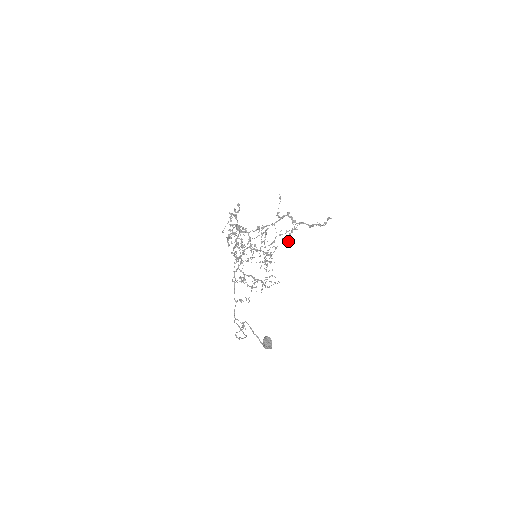
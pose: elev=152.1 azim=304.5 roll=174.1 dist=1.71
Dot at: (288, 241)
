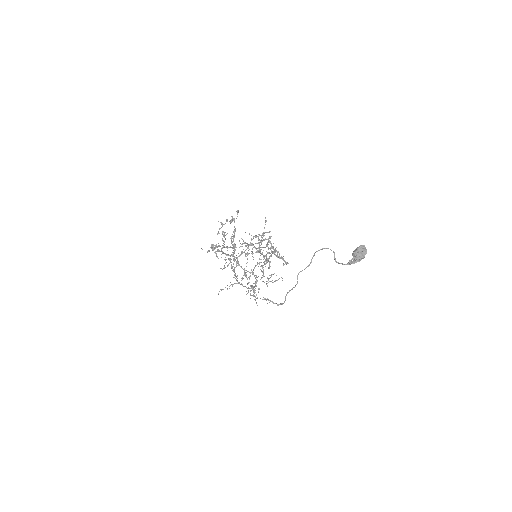
Dot at: (269, 261)
